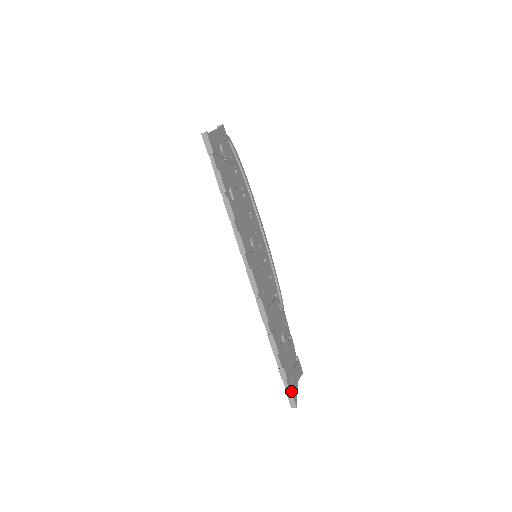
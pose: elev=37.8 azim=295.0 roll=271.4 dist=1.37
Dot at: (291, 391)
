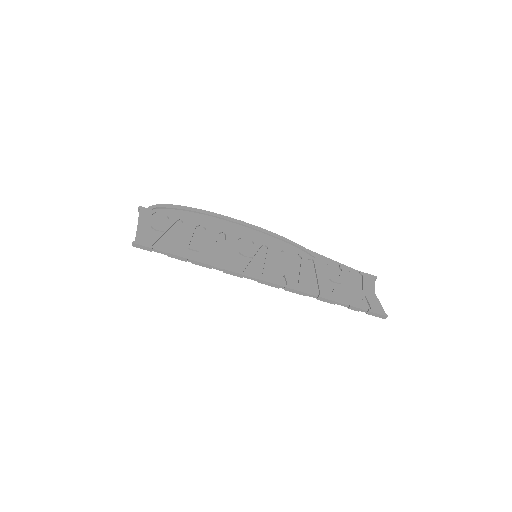
Dot at: (372, 312)
